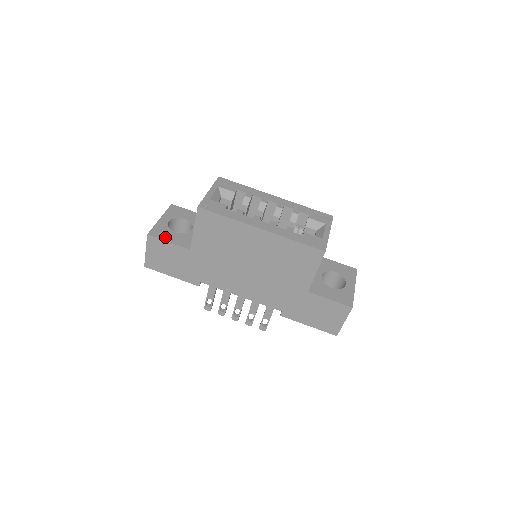
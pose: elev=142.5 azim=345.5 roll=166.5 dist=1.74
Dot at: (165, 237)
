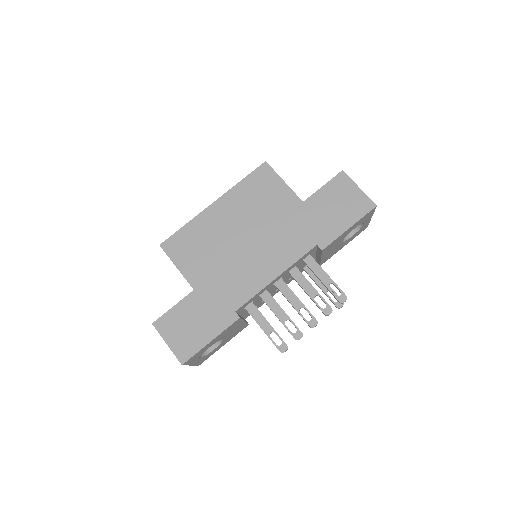
Dot at: occluded
